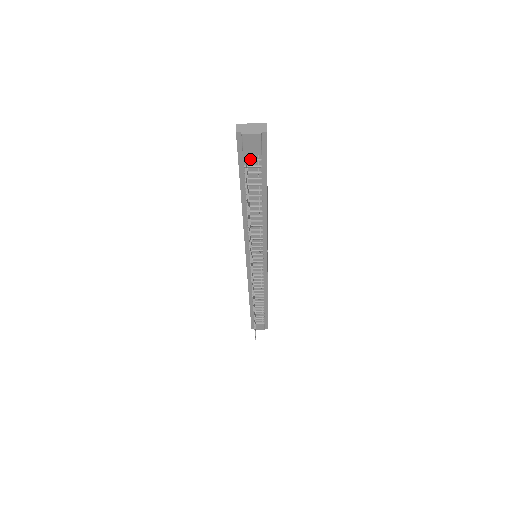
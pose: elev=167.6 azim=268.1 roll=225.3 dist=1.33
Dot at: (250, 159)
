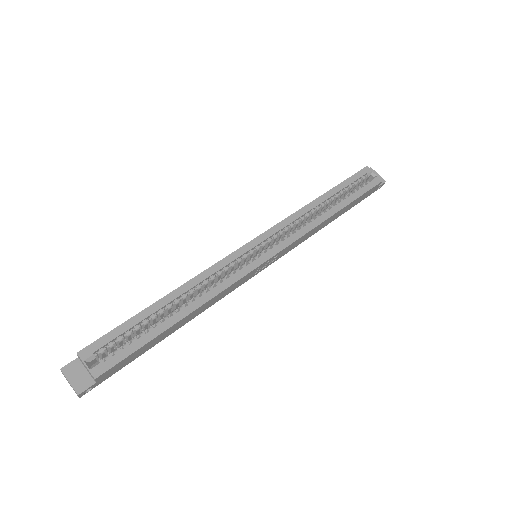
Dot at: (103, 360)
